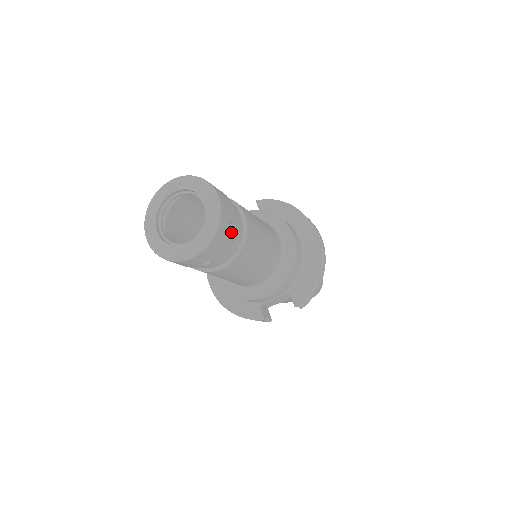
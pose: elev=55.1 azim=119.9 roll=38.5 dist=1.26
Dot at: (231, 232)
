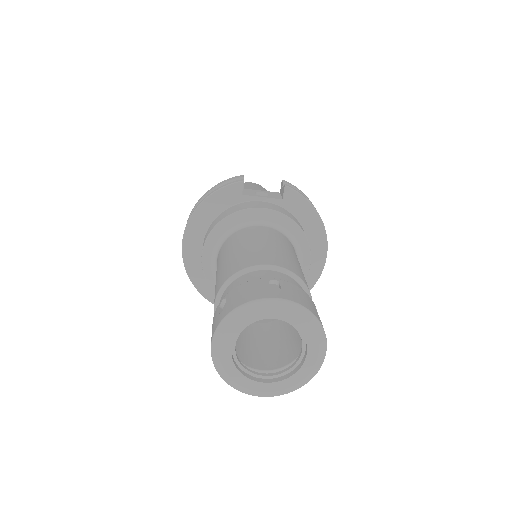
Dot at: occluded
